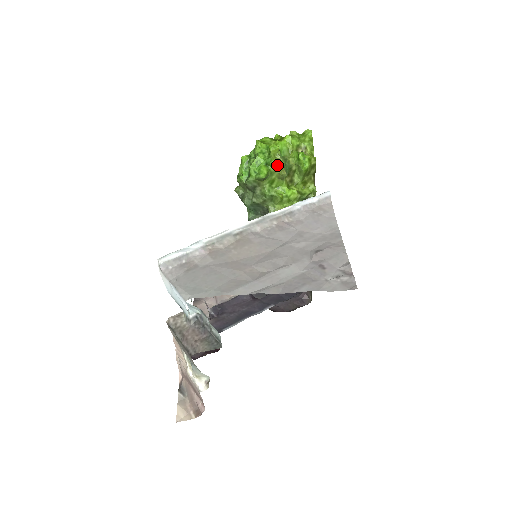
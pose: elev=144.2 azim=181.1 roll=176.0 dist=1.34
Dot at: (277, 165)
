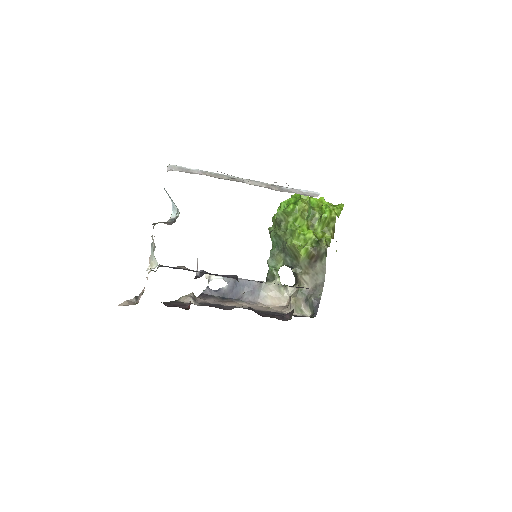
Dot at: (302, 205)
